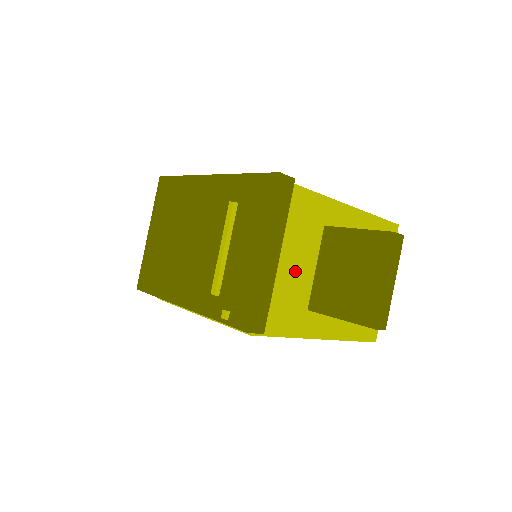
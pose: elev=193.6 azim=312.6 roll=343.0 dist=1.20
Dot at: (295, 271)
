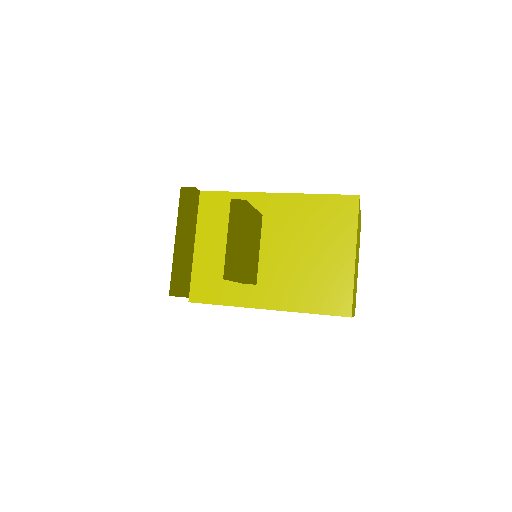
Dot at: (224, 253)
